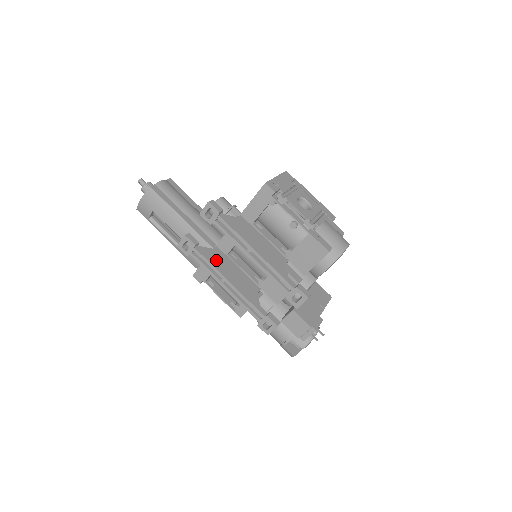
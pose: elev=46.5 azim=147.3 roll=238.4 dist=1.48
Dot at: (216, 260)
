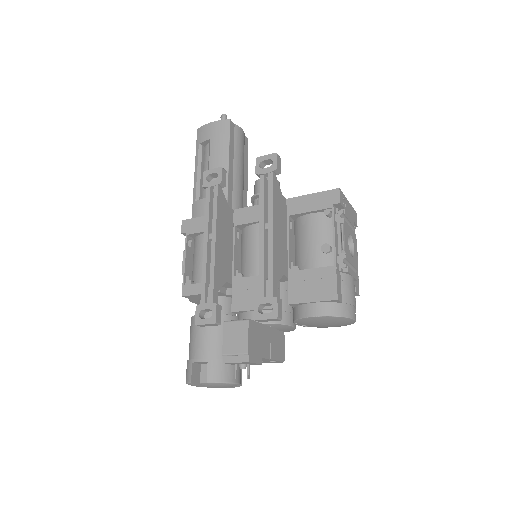
Dot at: (223, 215)
